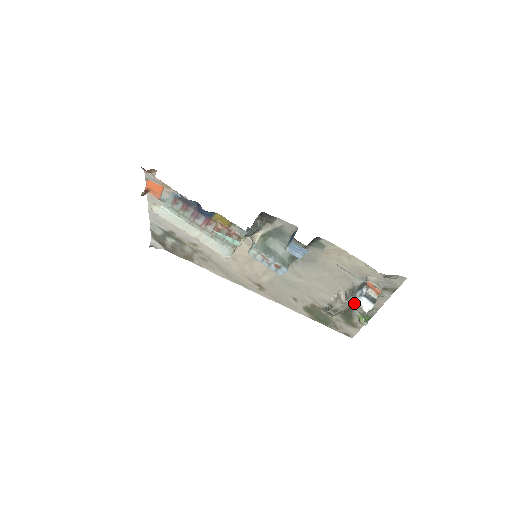
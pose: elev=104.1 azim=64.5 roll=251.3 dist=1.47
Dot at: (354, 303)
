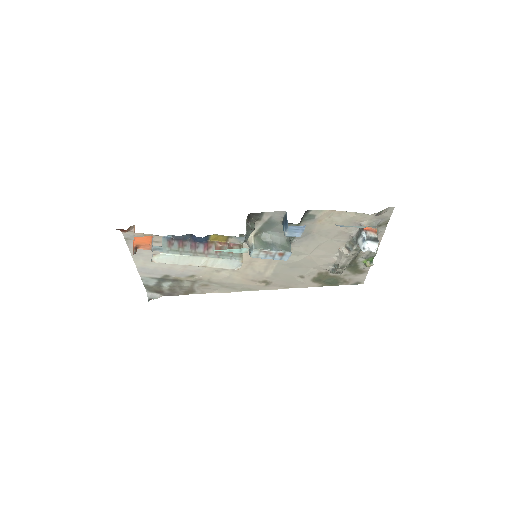
Dot at: occluded
